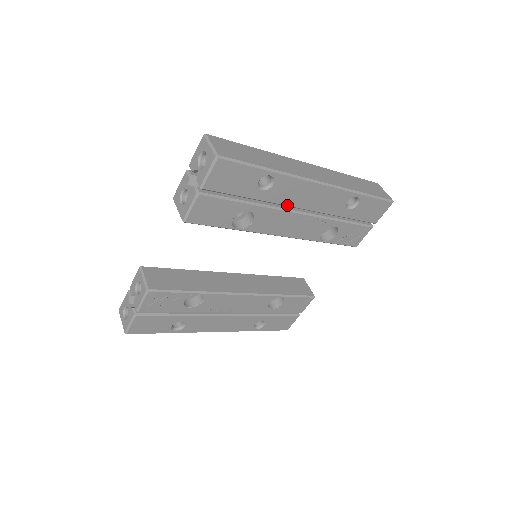
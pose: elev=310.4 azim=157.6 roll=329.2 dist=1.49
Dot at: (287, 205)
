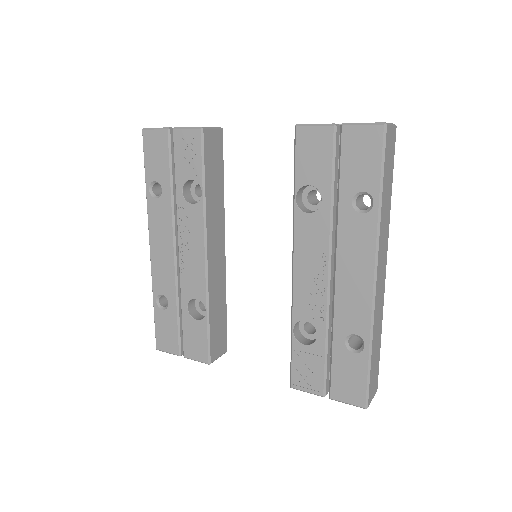
Dot at: (337, 248)
